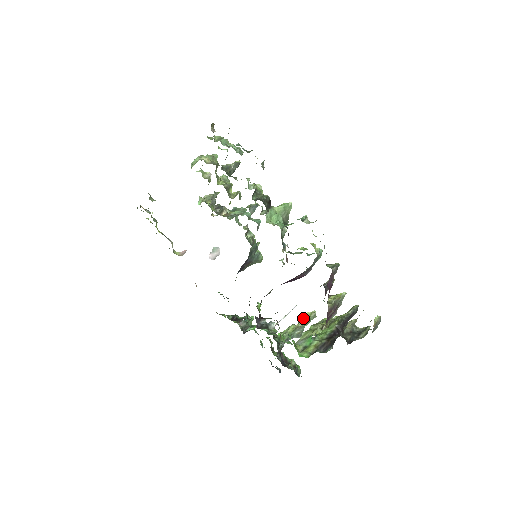
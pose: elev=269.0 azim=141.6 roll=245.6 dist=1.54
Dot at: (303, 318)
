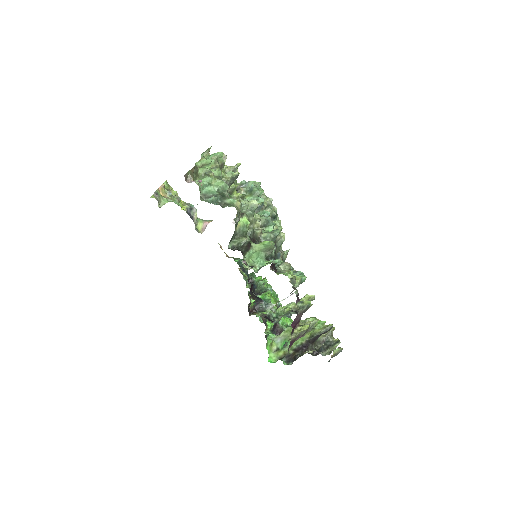
Dot at: (302, 300)
